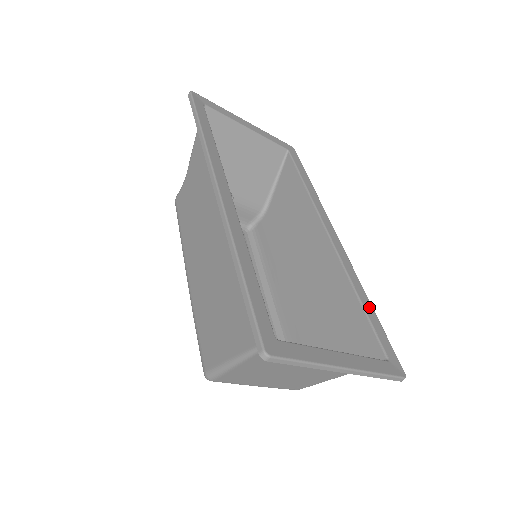
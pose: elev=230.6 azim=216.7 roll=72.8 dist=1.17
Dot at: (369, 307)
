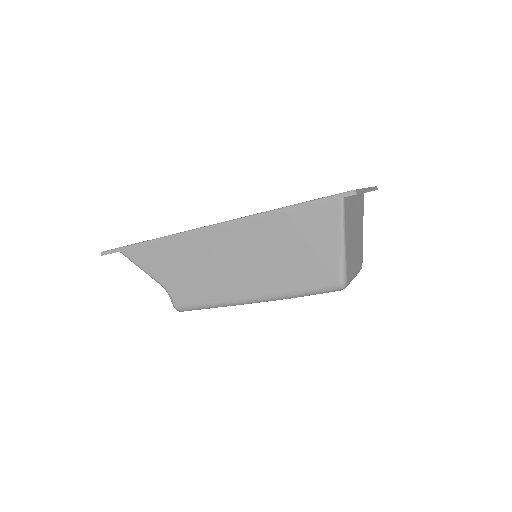
Dot at: occluded
